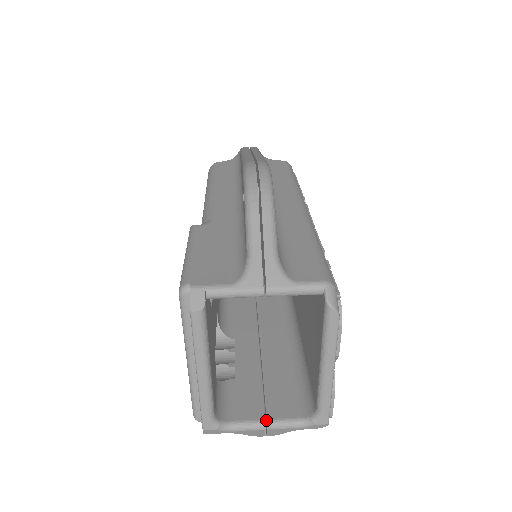
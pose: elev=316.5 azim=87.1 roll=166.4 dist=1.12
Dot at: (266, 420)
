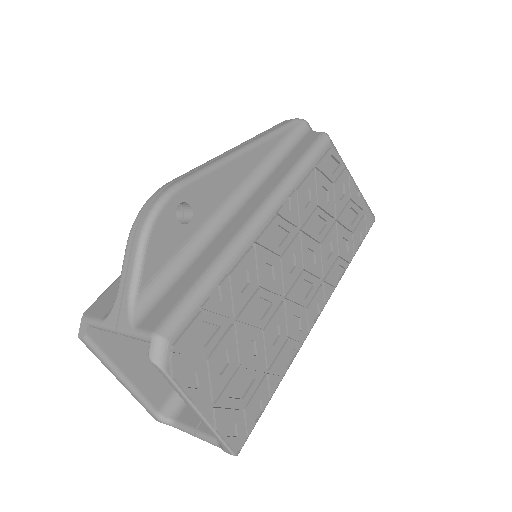
Dot at: (198, 429)
